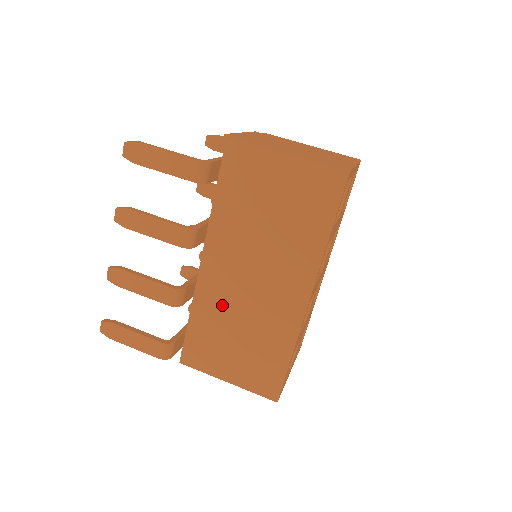
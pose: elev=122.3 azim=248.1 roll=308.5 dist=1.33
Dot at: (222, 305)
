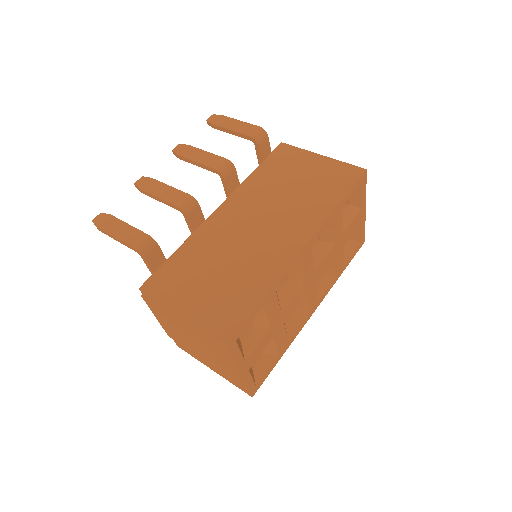
Dot at: (217, 242)
